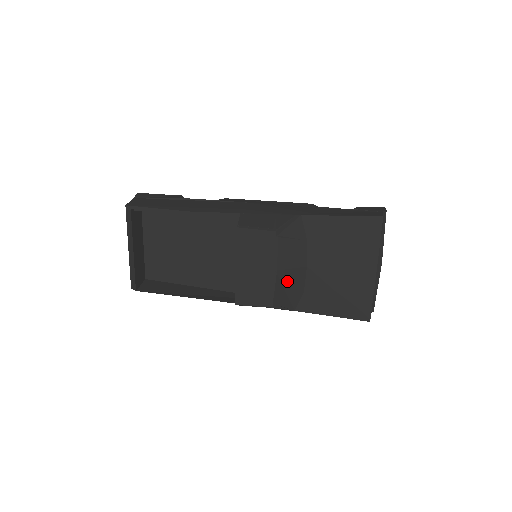
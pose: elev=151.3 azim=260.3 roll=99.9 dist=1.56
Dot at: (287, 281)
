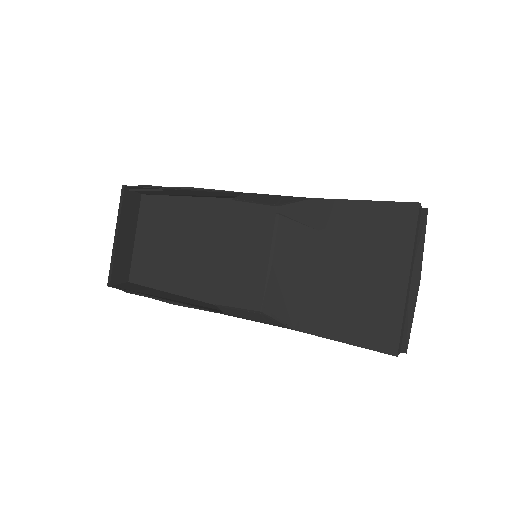
Dot at: (285, 279)
